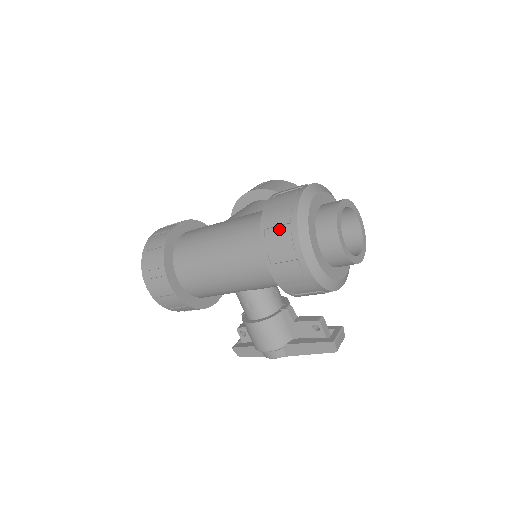
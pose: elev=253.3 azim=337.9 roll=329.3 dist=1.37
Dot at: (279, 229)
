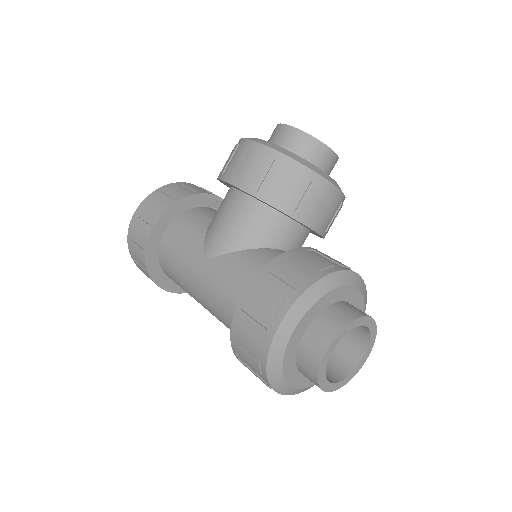
Dot at: (251, 366)
